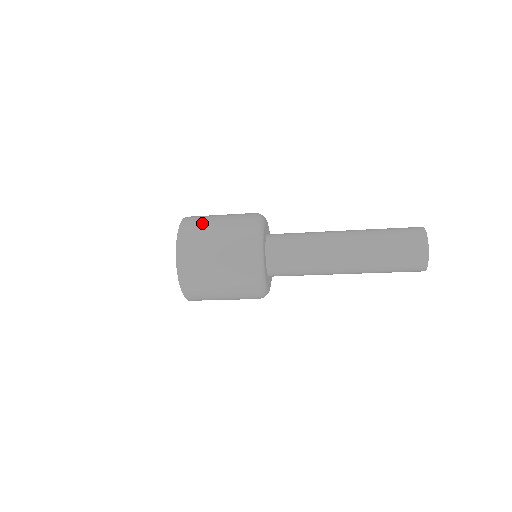
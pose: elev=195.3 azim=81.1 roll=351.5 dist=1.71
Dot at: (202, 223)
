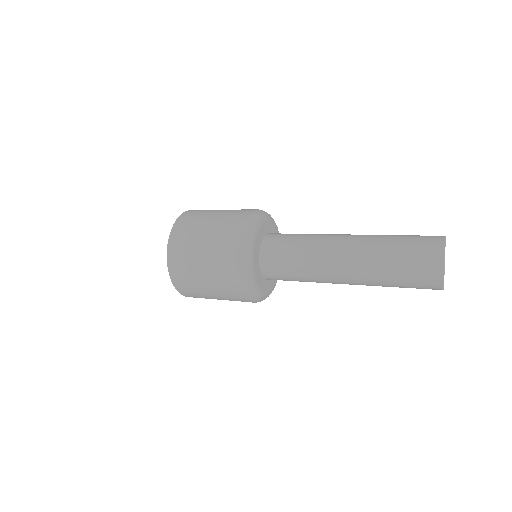
Dot at: (207, 210)
